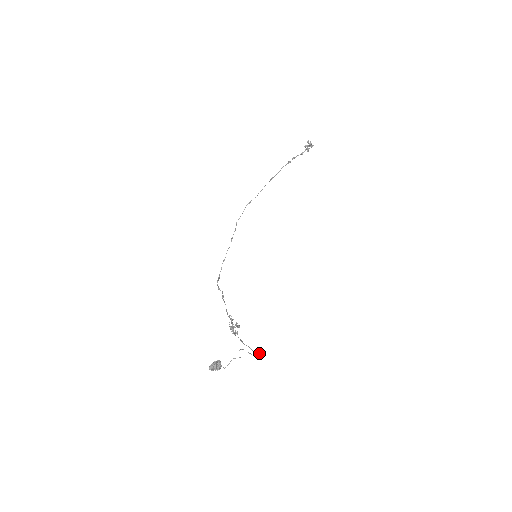
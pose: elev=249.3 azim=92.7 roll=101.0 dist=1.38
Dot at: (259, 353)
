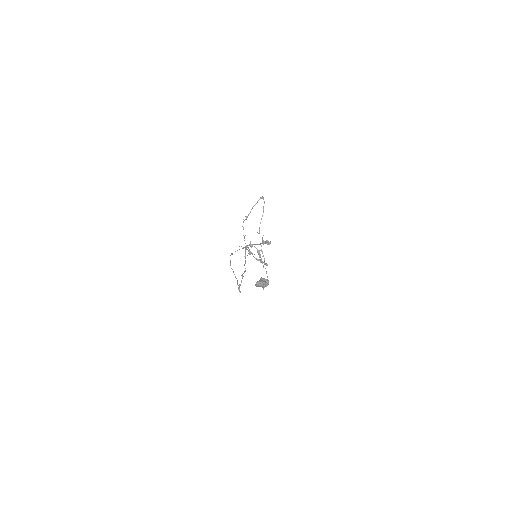
Dot at: (261, 197)
